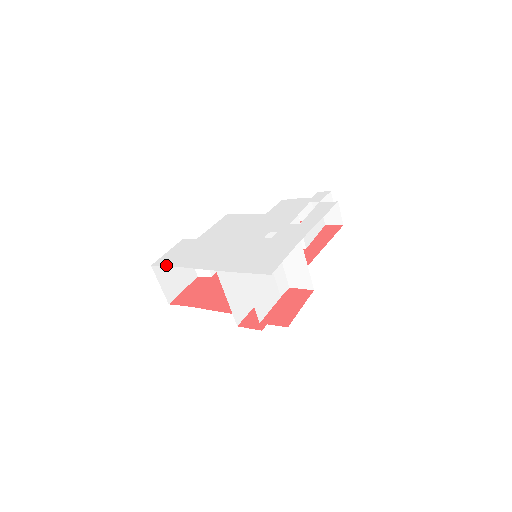
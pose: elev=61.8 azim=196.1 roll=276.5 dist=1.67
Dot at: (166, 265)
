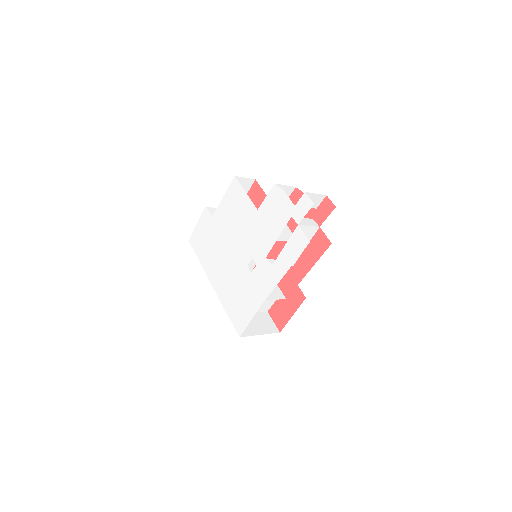
Dot at: (195, 251)
